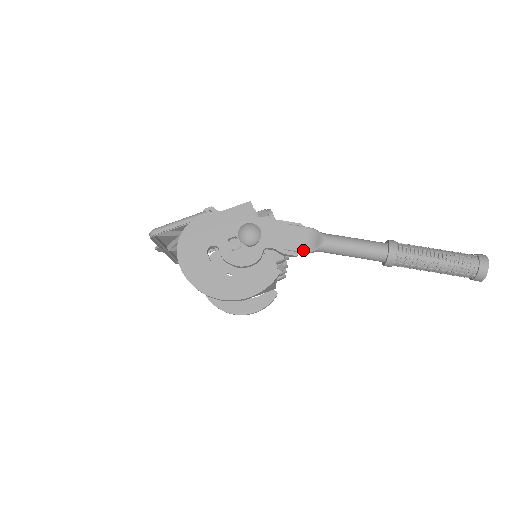
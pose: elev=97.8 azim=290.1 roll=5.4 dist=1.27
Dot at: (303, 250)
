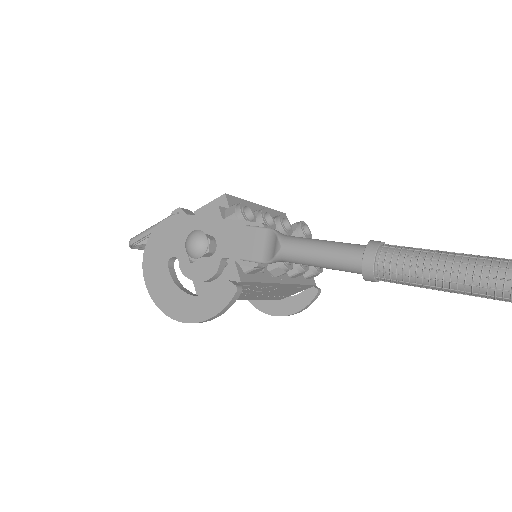
Dot at: (261, 260)
